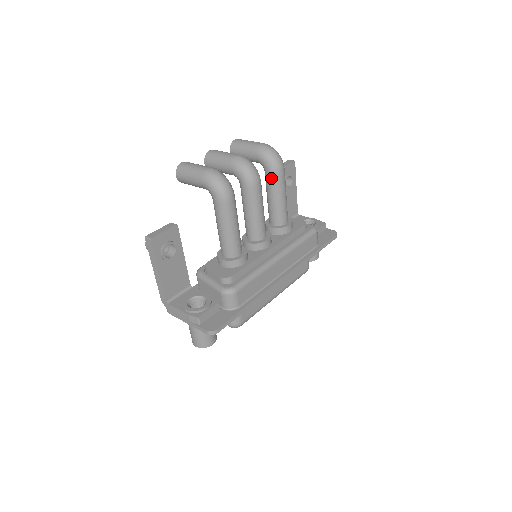
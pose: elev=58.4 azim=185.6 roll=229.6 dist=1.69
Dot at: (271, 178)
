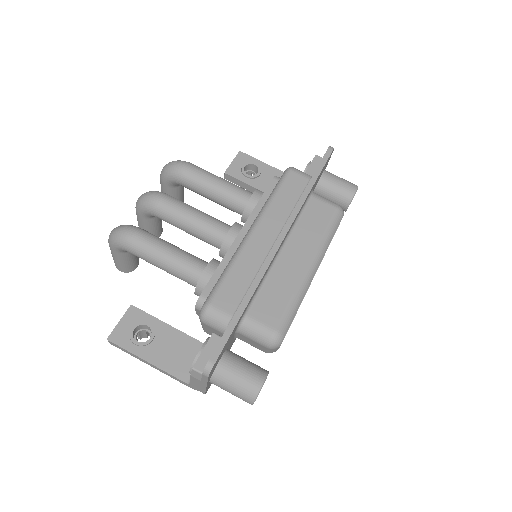
Dot at: (186, 183)
